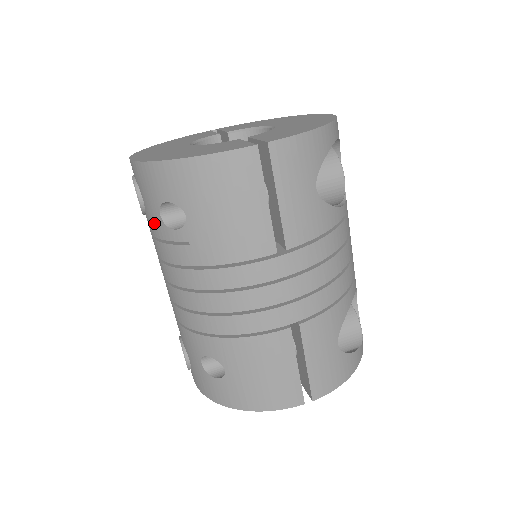
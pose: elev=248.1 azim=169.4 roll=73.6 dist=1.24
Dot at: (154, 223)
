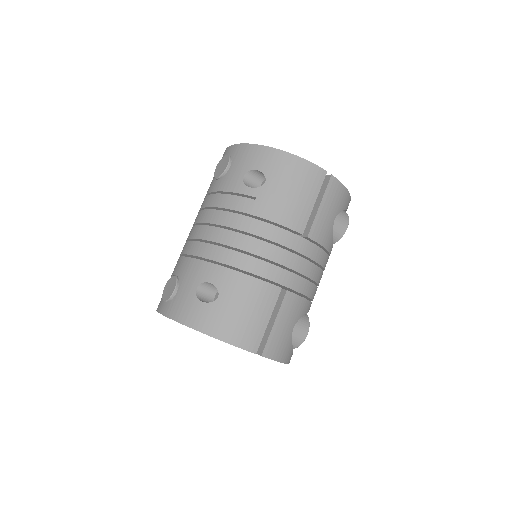
Dot at: (231, 181)
